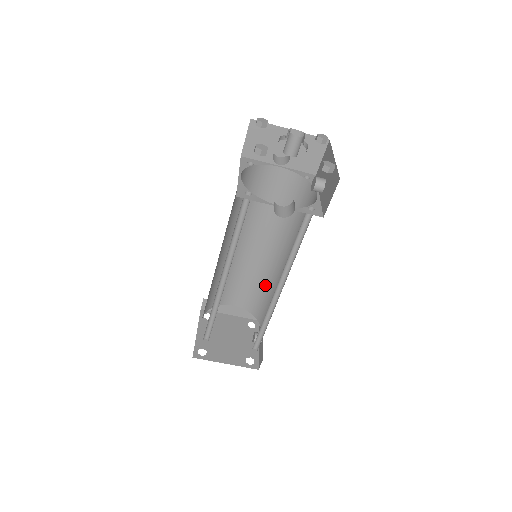
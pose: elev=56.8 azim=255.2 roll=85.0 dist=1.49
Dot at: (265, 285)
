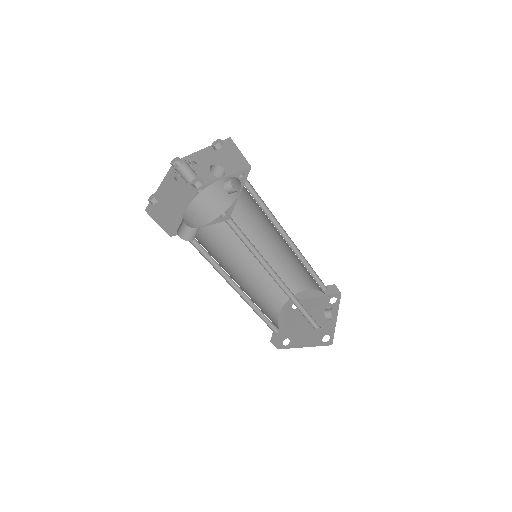
Dot at: (304, 267)
